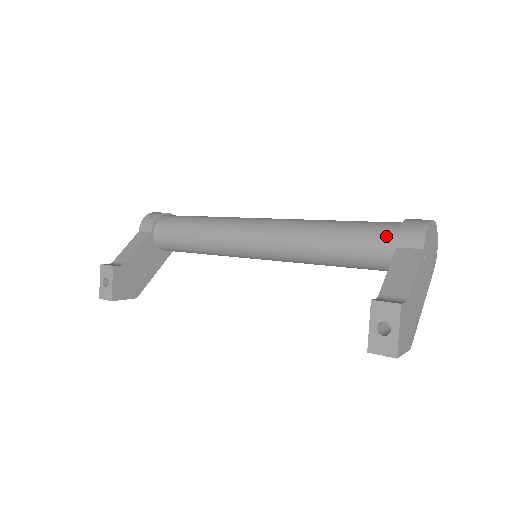
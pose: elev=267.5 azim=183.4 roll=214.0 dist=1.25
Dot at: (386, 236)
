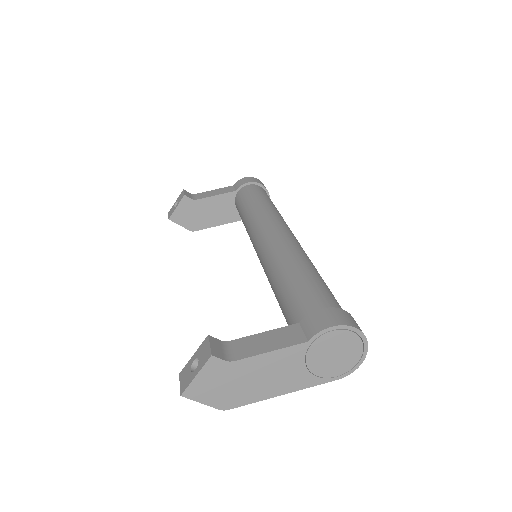
Dot at: (307, 308)
